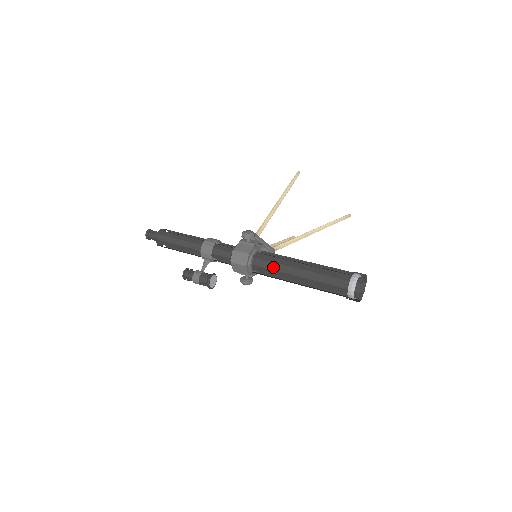
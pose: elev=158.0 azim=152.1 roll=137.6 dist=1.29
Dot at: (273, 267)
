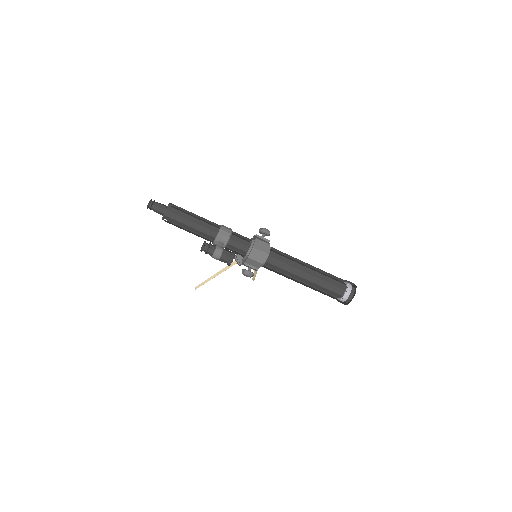
Dot at: (287, 262)
